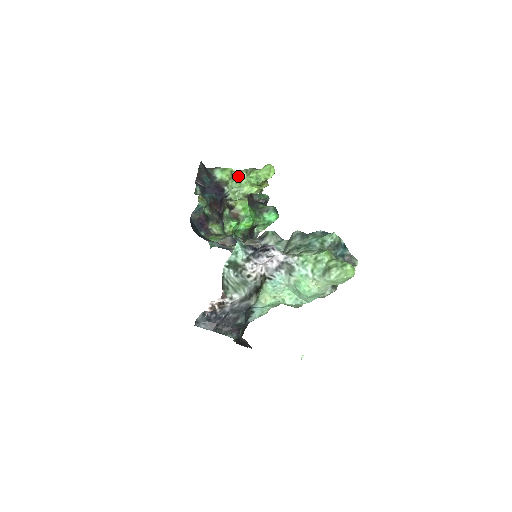
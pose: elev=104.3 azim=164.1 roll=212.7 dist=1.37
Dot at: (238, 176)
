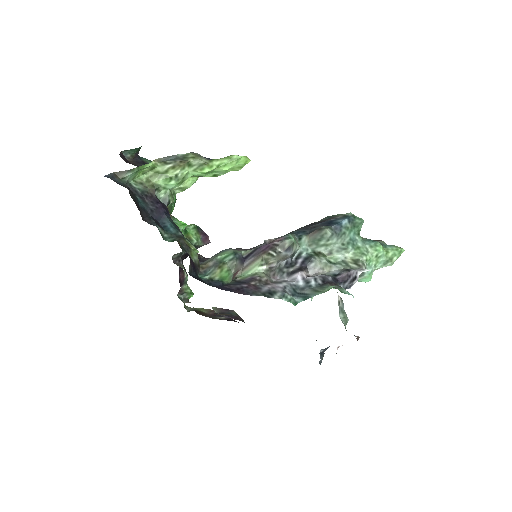
Dot at: (176, 174)
